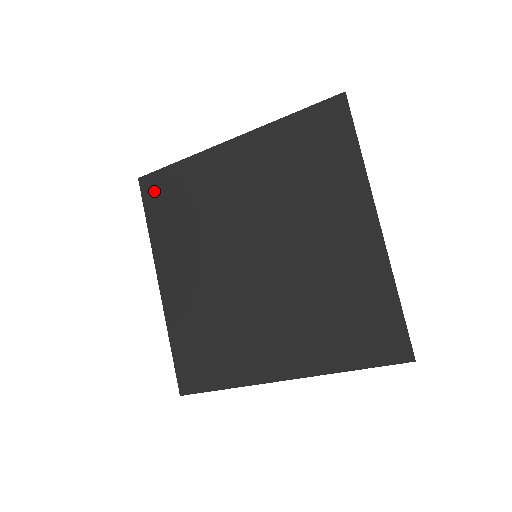
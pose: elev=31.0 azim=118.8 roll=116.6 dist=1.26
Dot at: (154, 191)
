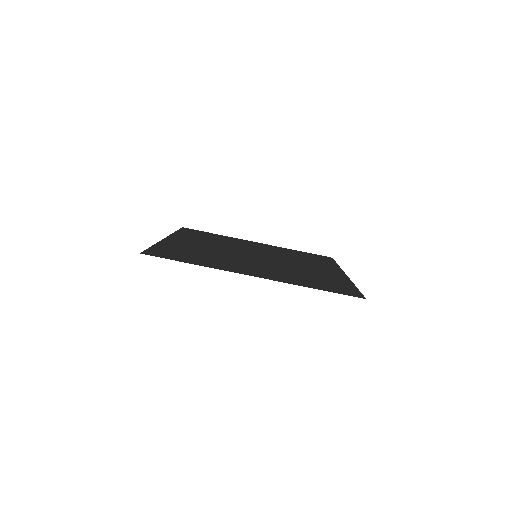
Dot at: (191, 231)
